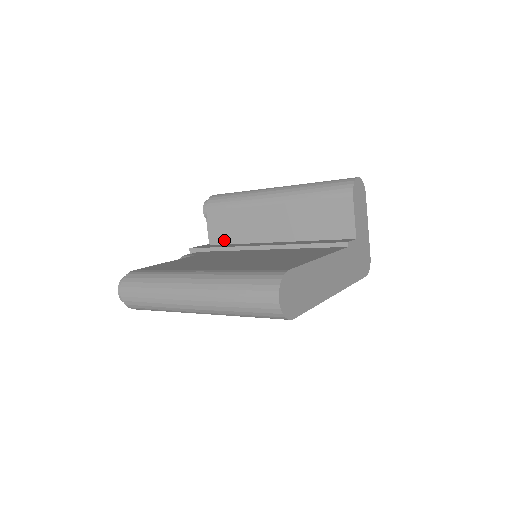
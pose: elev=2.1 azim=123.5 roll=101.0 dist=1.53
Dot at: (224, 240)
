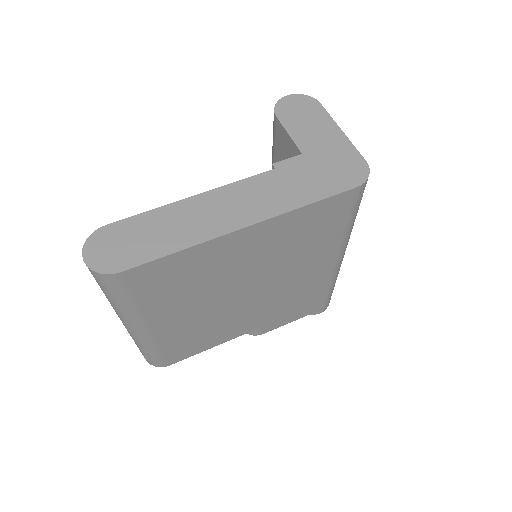
Dot at: occluded
